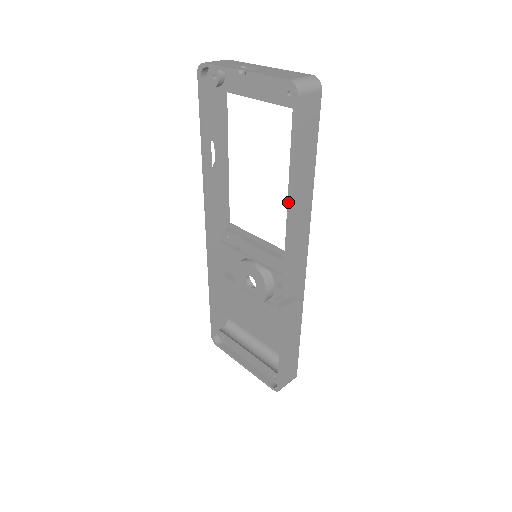
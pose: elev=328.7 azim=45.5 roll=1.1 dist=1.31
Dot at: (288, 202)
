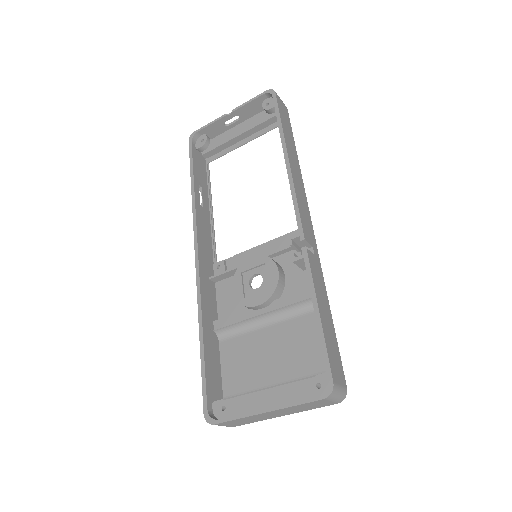
Dot at: (284, 153)
